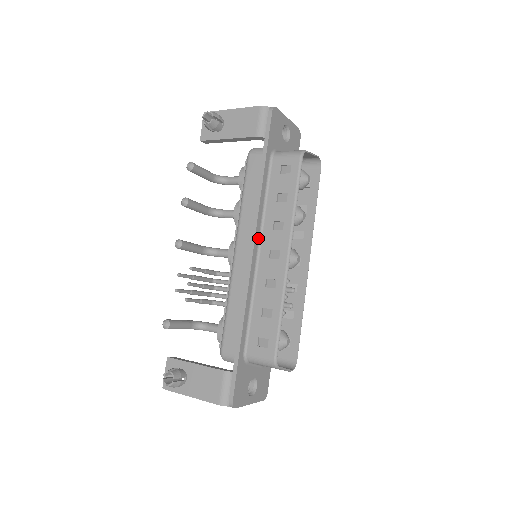
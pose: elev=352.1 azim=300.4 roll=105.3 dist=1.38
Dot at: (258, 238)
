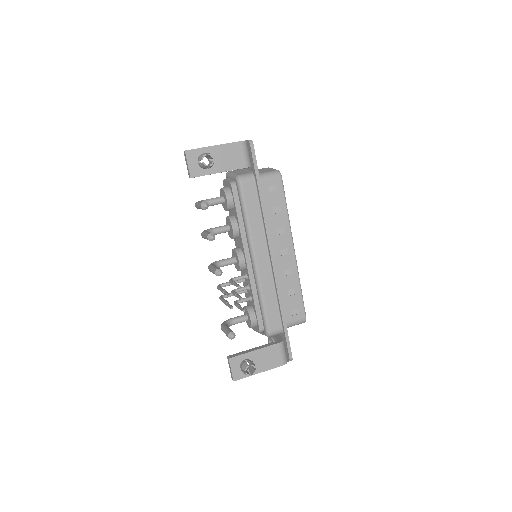
Dot at: (270, 245)
